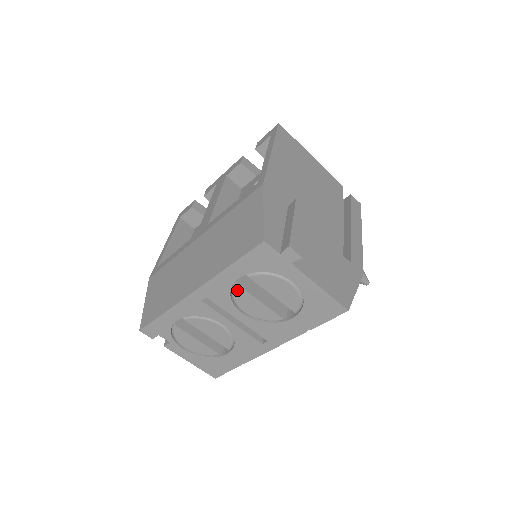
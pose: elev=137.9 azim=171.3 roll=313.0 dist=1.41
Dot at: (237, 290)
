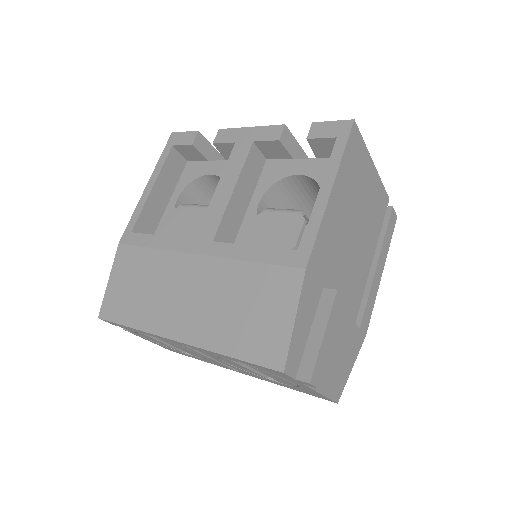
Dot at: (228, 360)
